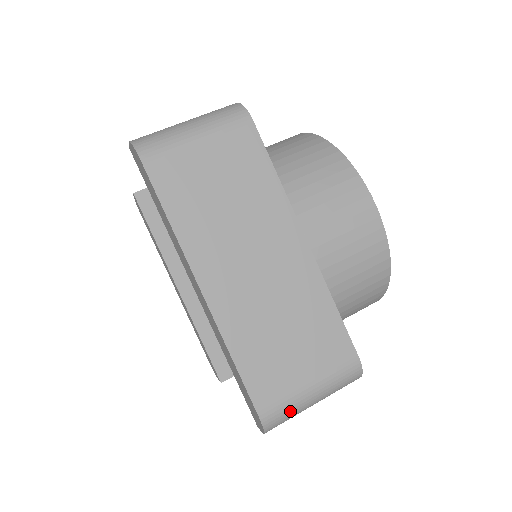
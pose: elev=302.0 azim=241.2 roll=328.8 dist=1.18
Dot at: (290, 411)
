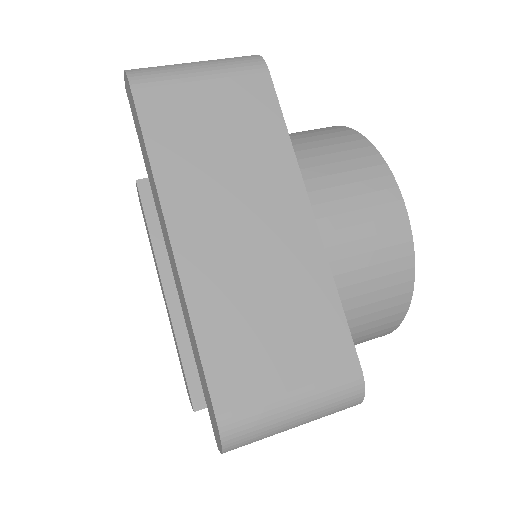
Dot at: (261, 425)
